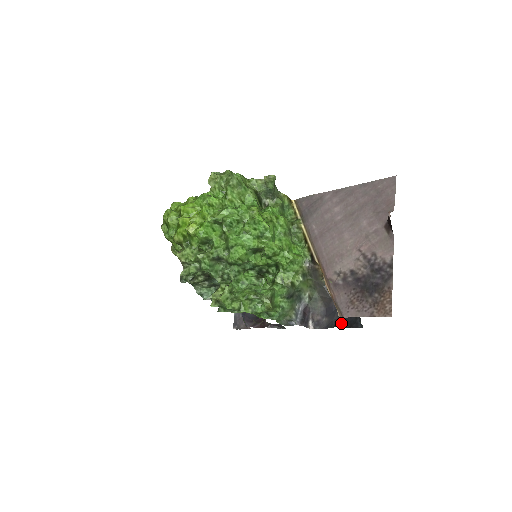
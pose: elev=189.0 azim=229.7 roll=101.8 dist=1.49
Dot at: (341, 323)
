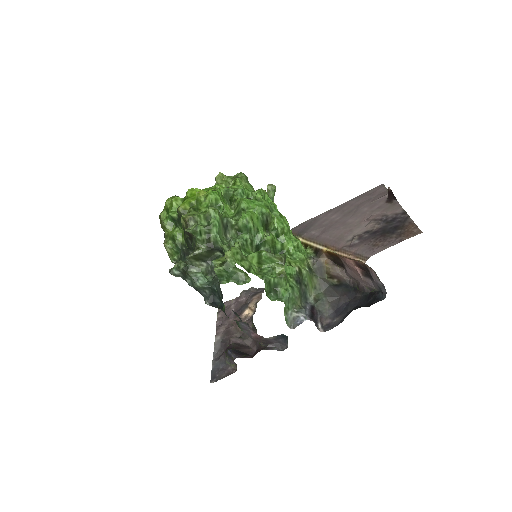
Dot at: (358, 306)
